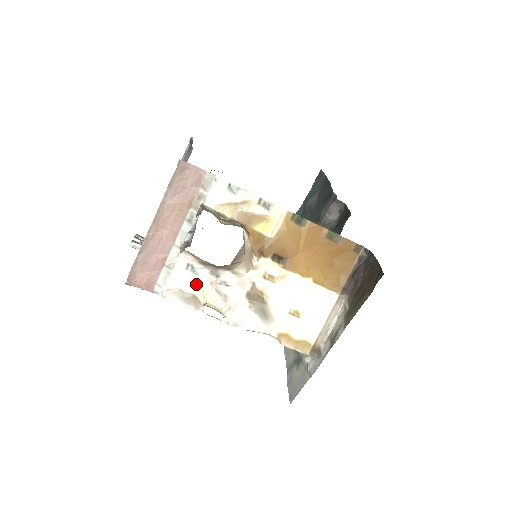
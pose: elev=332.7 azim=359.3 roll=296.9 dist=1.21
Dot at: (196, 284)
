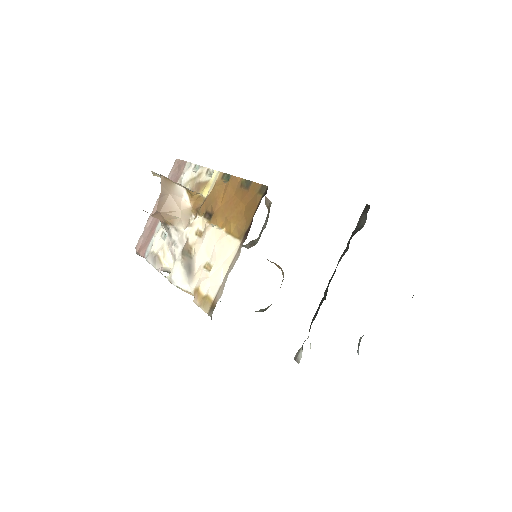
Dot at: (162, 247)
